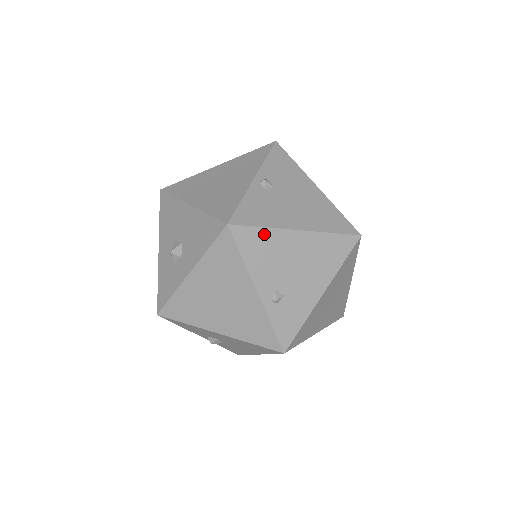
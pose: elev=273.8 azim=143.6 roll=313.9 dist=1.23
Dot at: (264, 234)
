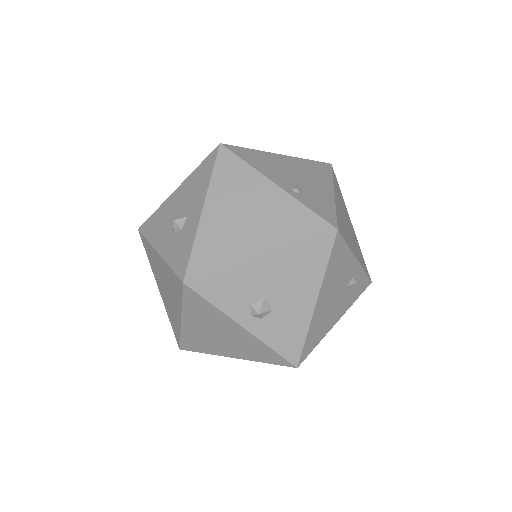
Dot at: (254, 153)
